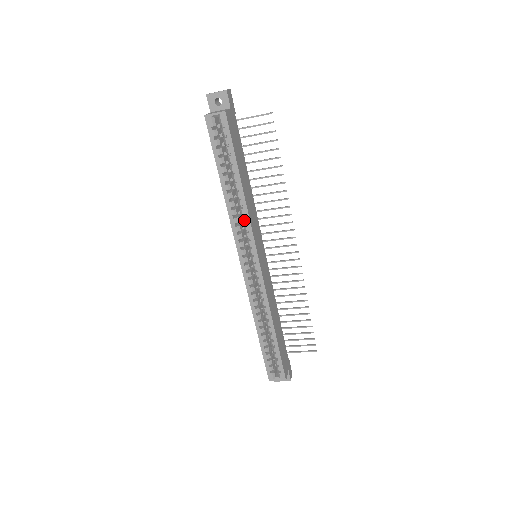
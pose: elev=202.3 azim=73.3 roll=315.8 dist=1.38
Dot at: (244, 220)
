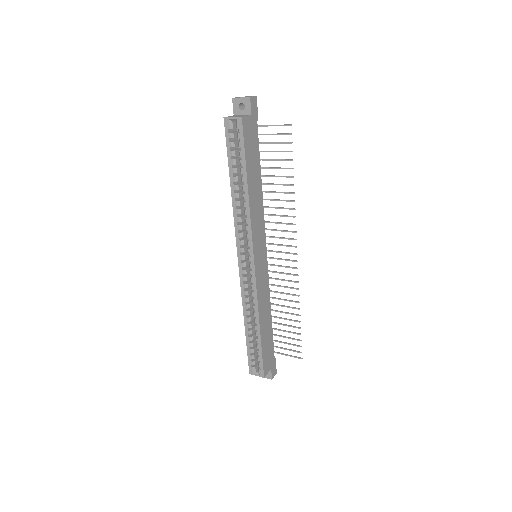
Dot at: (246, 221)
